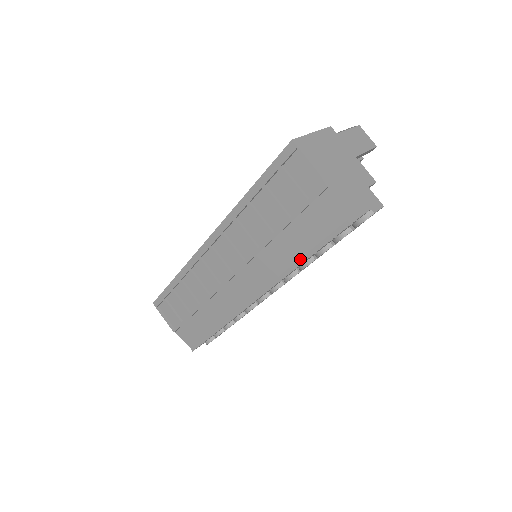
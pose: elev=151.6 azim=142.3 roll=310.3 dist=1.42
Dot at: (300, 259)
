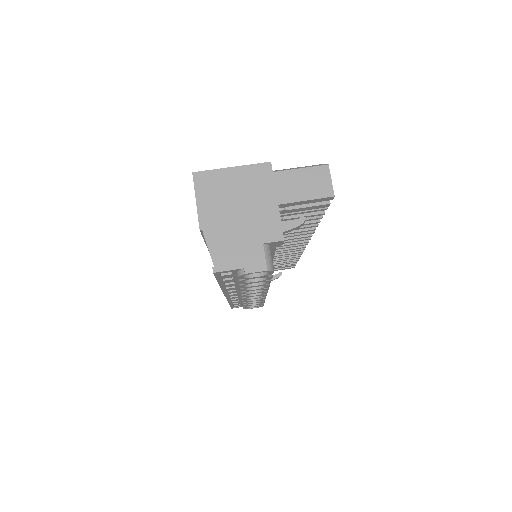
Dot at: occluded
